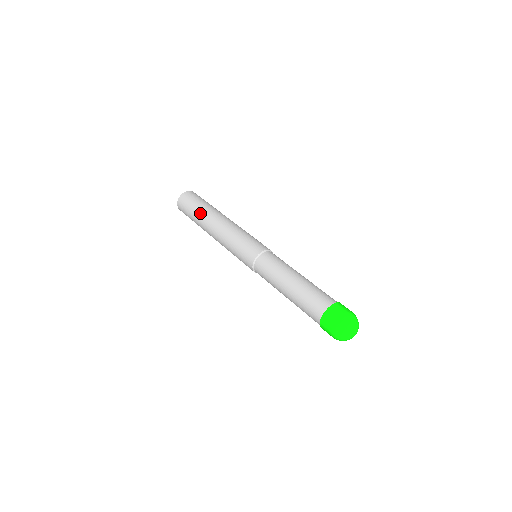
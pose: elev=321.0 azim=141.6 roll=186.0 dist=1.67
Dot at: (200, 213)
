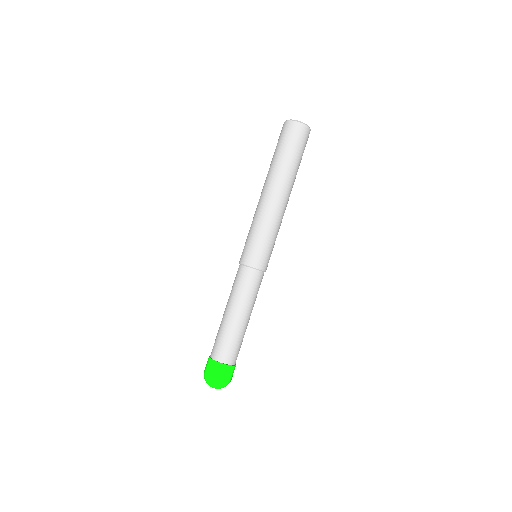
Dot at: (275, 164)
